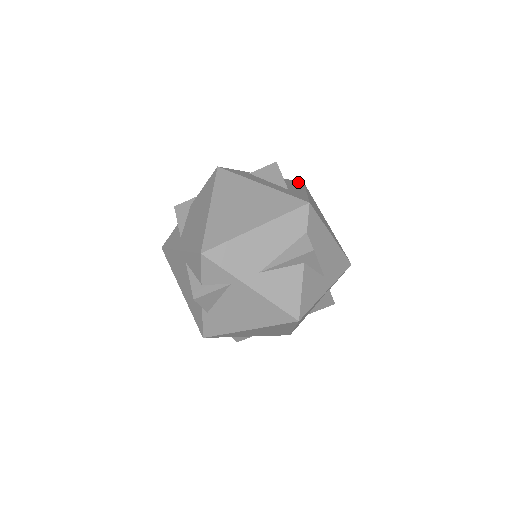
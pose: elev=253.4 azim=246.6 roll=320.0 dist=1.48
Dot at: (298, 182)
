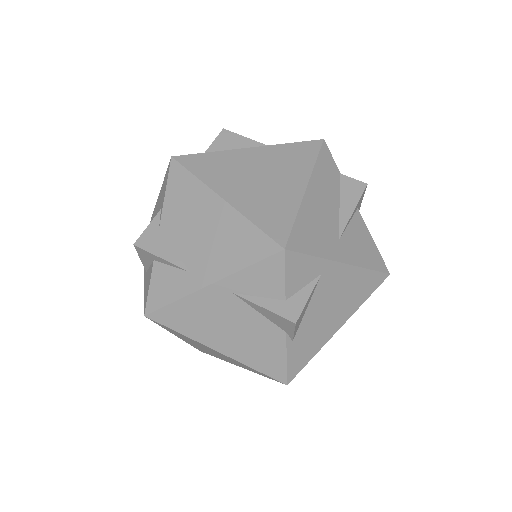
Dot at: occluded
